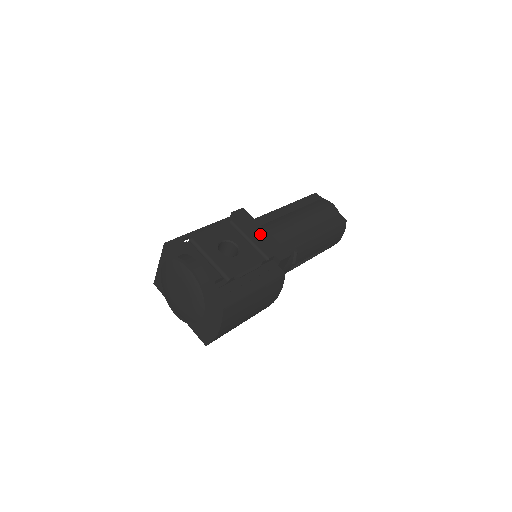
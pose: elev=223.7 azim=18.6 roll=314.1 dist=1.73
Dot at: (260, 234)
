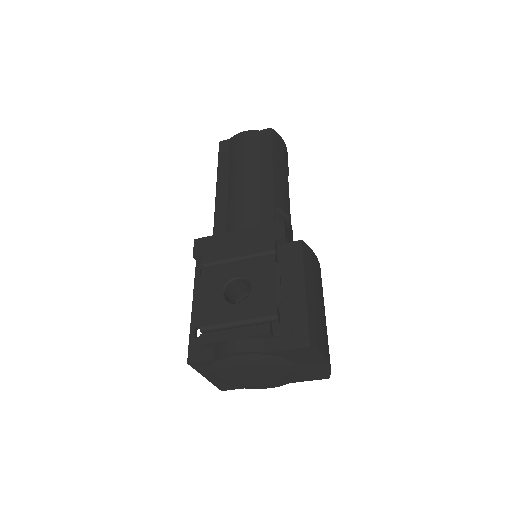
Dot at: (238, 240)
